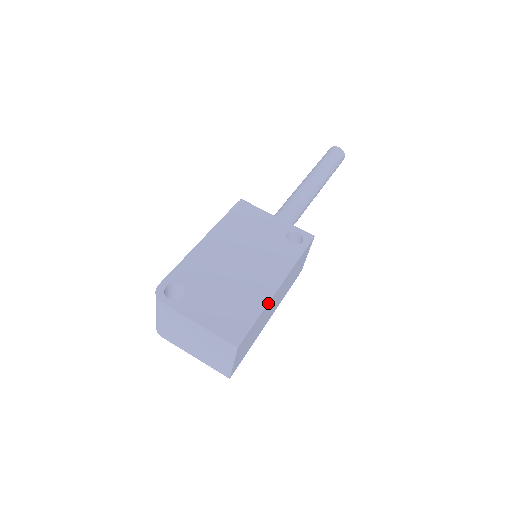
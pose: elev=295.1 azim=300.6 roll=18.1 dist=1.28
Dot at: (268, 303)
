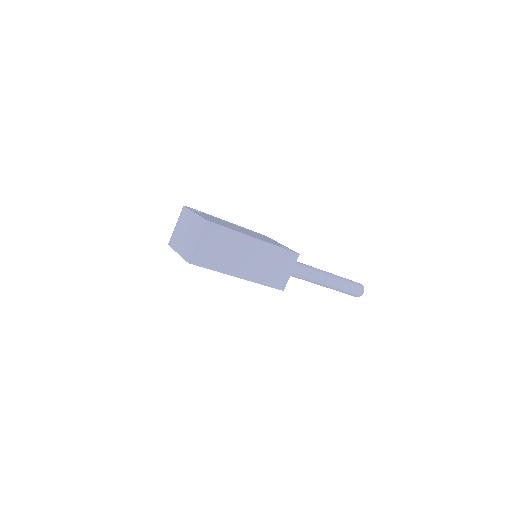
Dot at: (241, 233)
